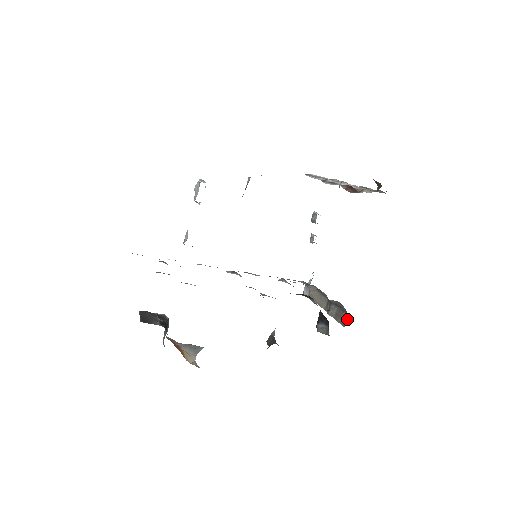
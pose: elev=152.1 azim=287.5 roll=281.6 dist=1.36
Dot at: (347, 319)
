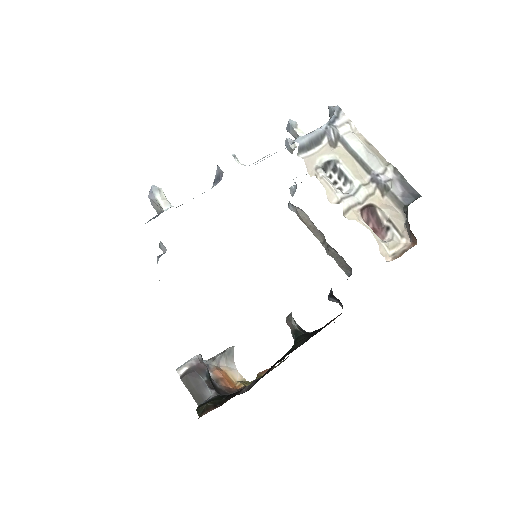
Dot at: occluded
